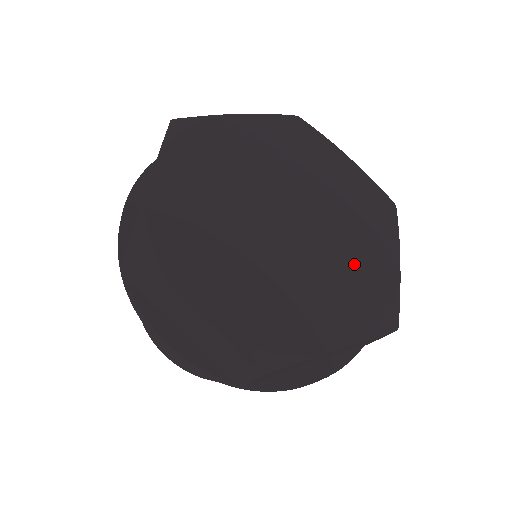
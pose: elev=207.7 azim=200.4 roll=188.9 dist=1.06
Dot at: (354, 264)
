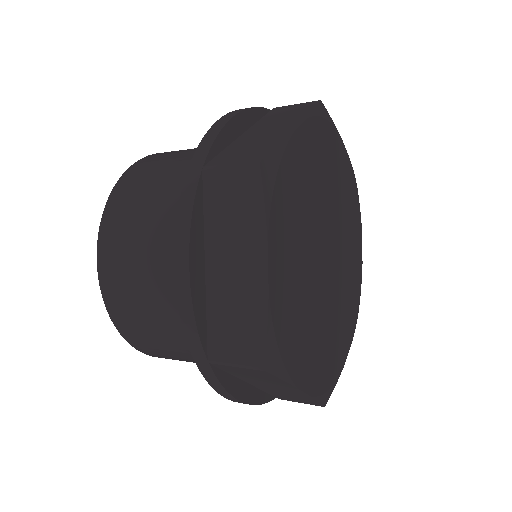
Dot at: (350, 273)
